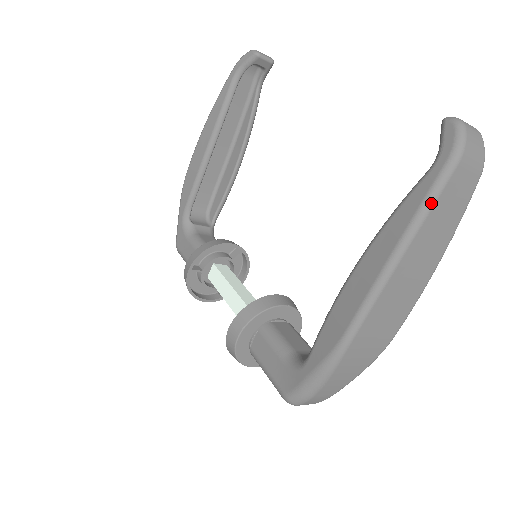
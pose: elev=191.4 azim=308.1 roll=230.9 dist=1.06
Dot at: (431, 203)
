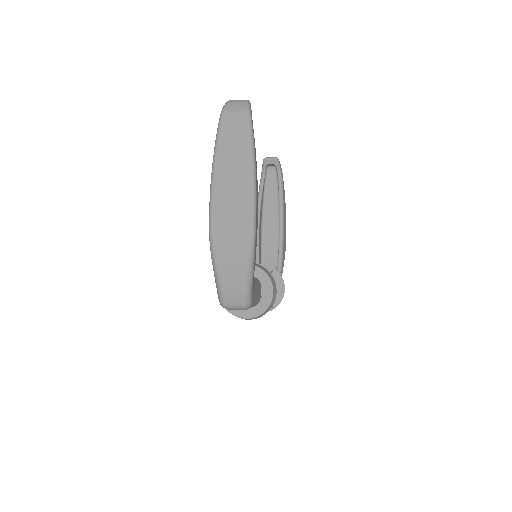
Dot at: (217, 140)
